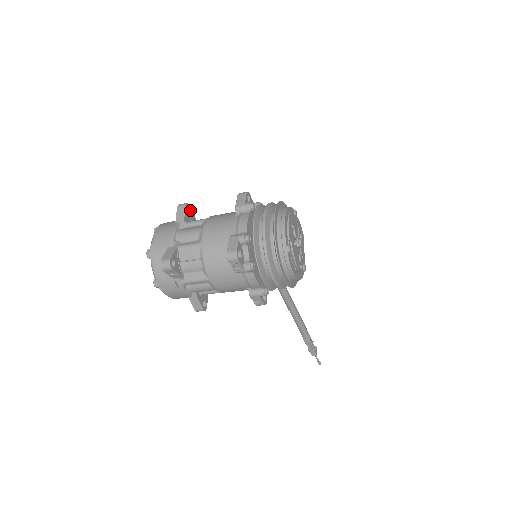
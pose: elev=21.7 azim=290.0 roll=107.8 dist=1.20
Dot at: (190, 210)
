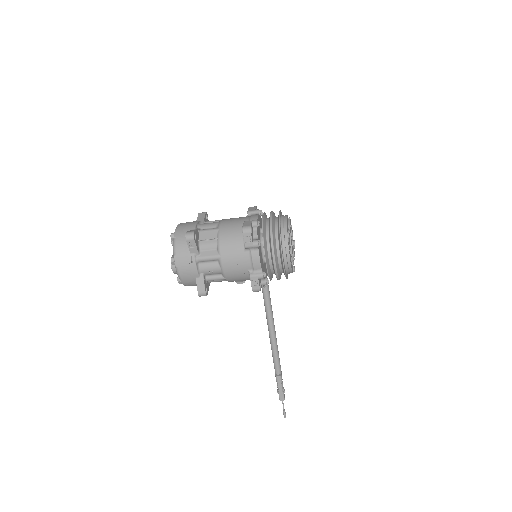
Dot at: (207, 219)
